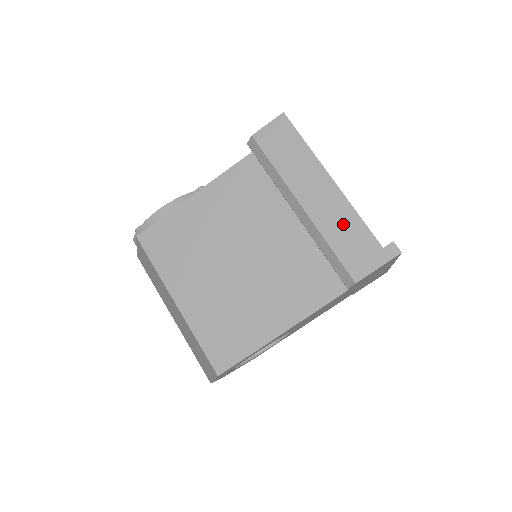
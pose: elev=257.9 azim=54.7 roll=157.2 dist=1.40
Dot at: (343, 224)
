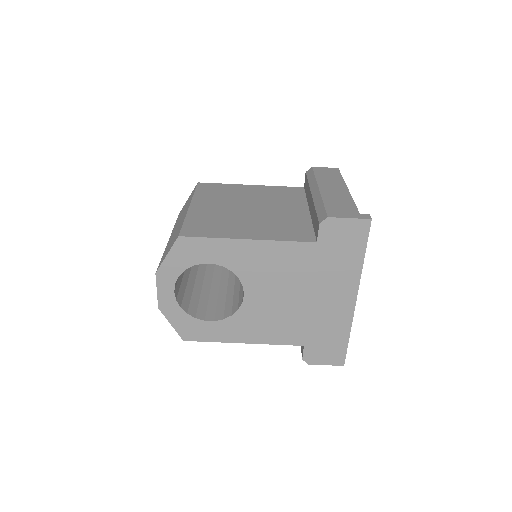
Dot at: (340, 200)
